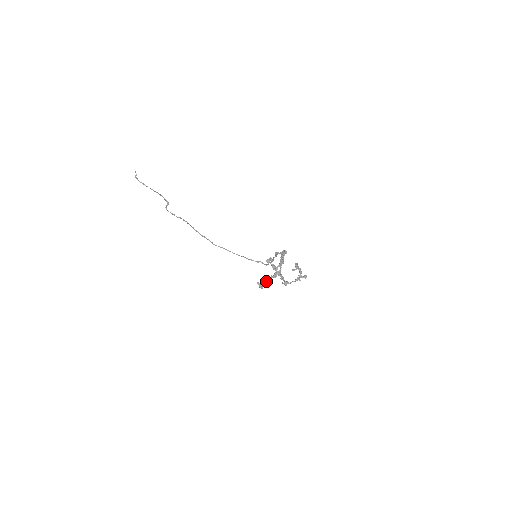
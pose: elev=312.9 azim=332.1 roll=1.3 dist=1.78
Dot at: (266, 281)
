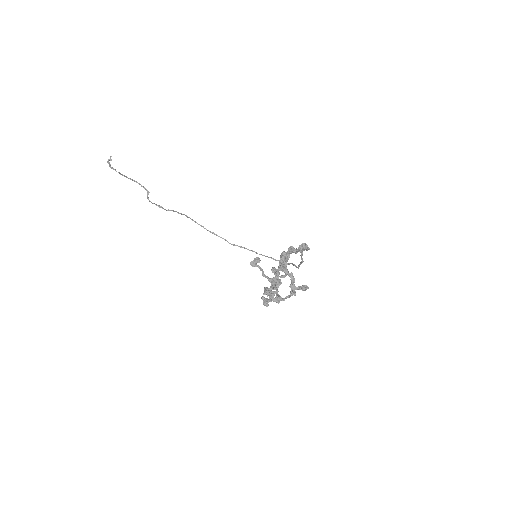
Dot at: (271, 295)
